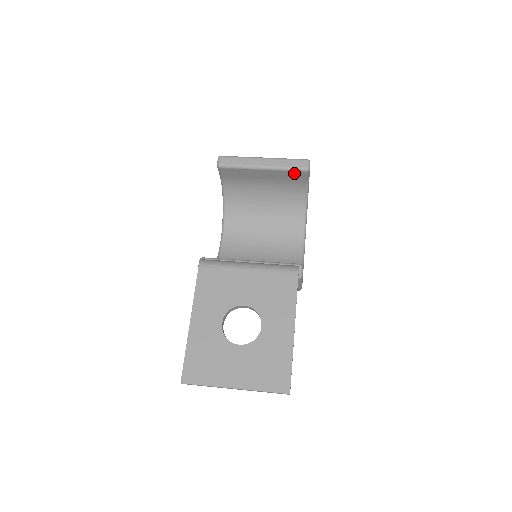
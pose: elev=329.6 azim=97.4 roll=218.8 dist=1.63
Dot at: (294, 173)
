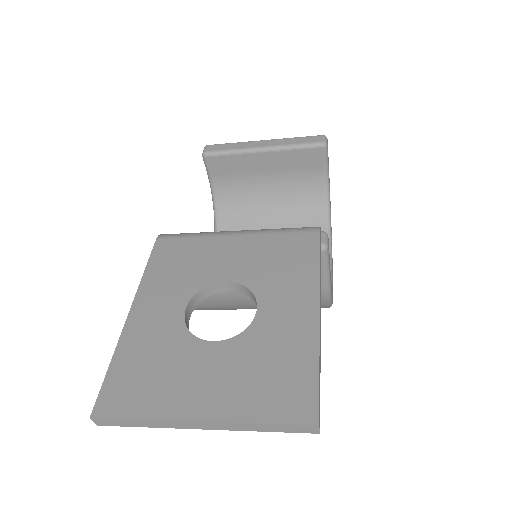
Dot at: (306, 153)
